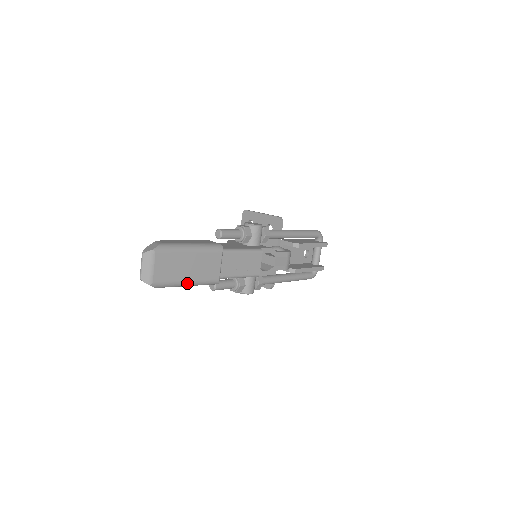
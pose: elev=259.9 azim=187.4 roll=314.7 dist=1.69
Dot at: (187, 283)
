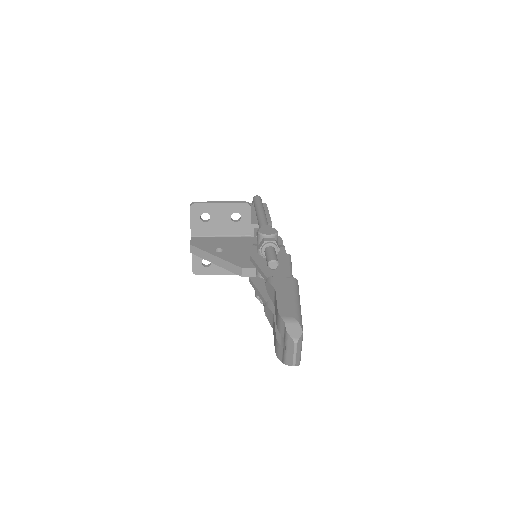
Dot at: occluded
